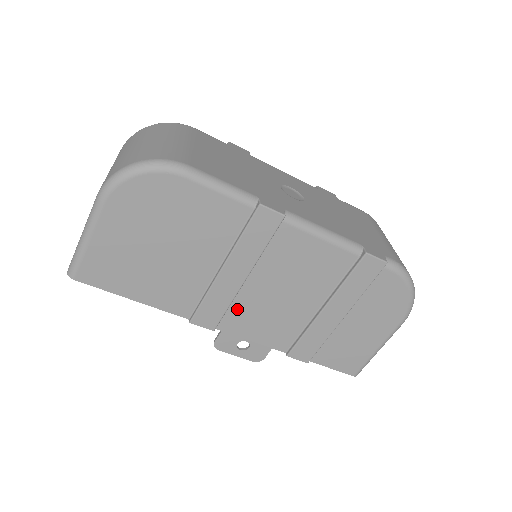
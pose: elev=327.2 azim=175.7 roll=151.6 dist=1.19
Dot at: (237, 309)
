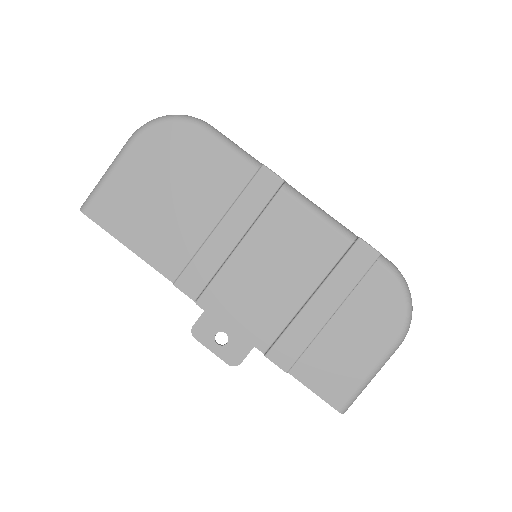
Dot at: (223, 281)
